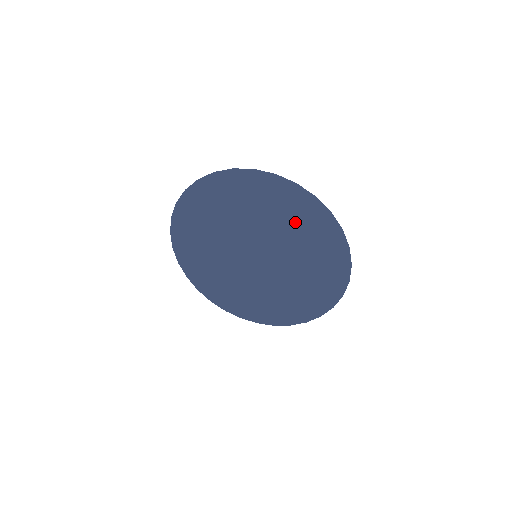
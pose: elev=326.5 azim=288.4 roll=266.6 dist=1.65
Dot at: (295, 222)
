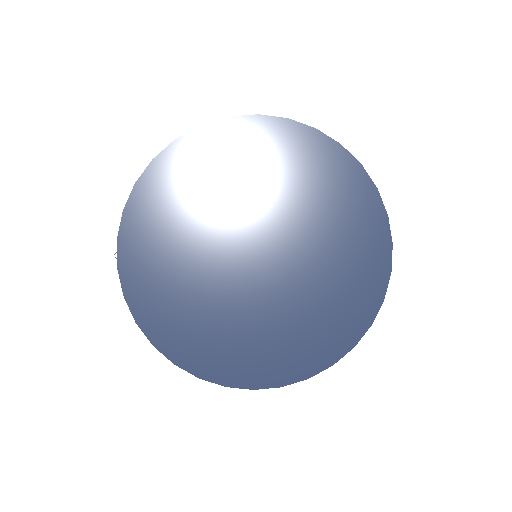
Dot at: (314, 188)
